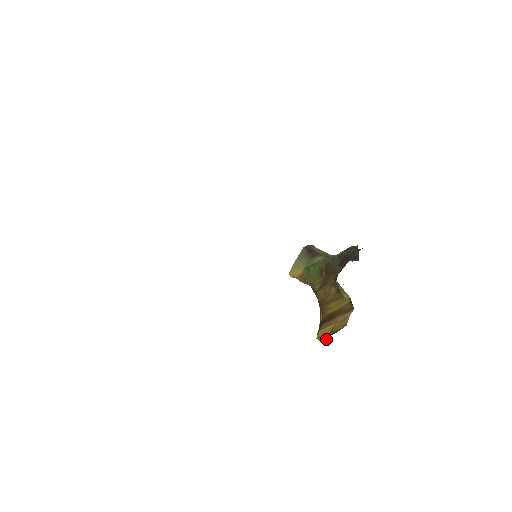
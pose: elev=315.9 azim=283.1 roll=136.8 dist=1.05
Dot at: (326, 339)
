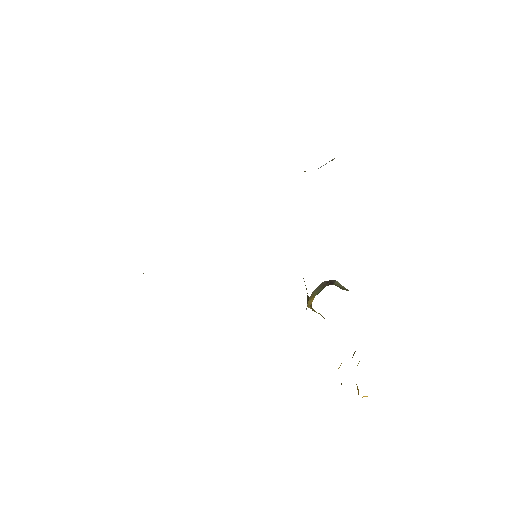
Dot at: occluded
